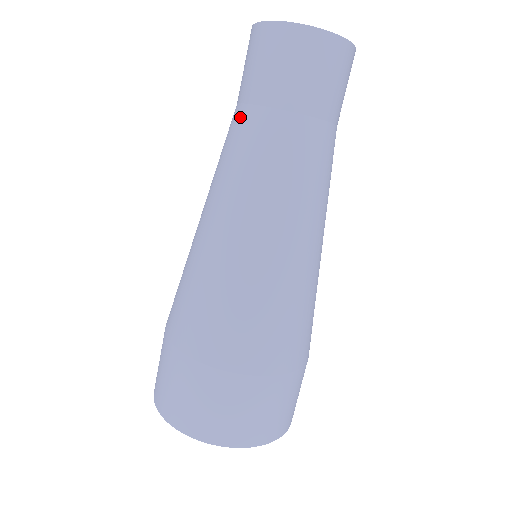
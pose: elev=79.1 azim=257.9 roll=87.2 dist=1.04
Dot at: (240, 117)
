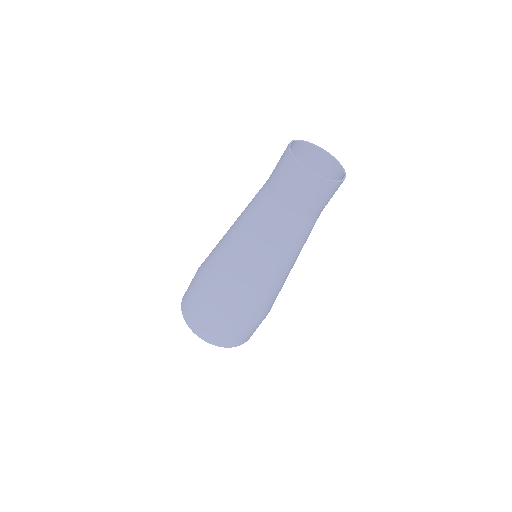
Dot at: (263, 191)
